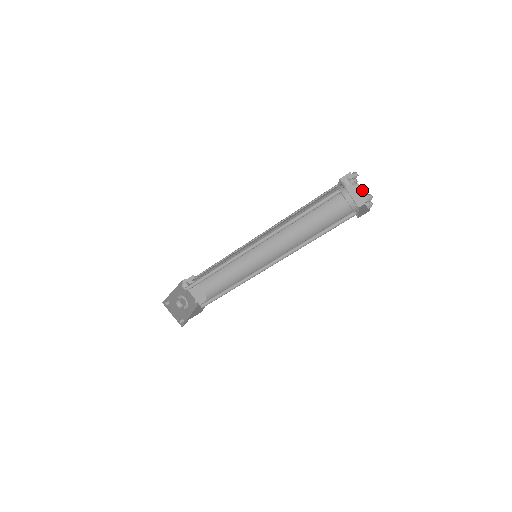
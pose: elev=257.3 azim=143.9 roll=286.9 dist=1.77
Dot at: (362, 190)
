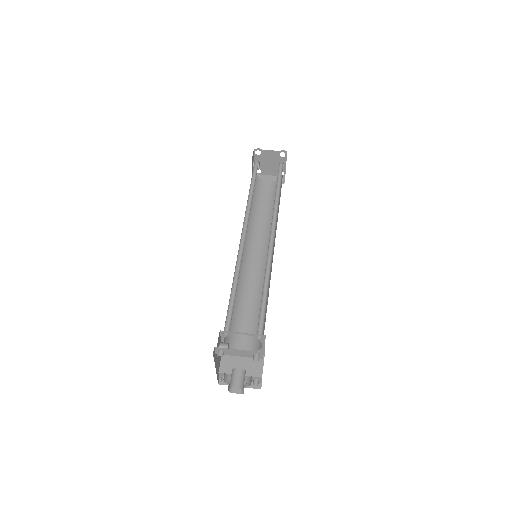
Dot at: (273, 176)
